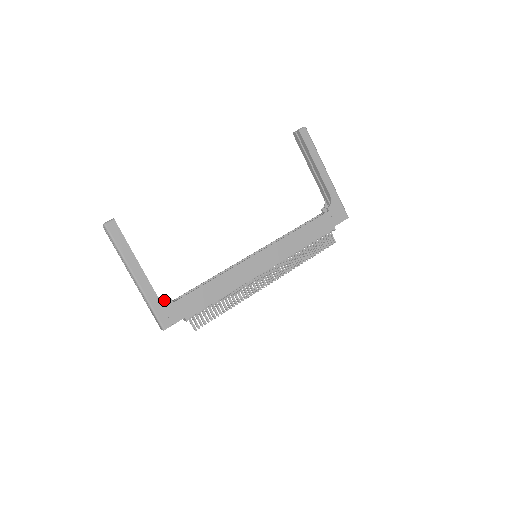
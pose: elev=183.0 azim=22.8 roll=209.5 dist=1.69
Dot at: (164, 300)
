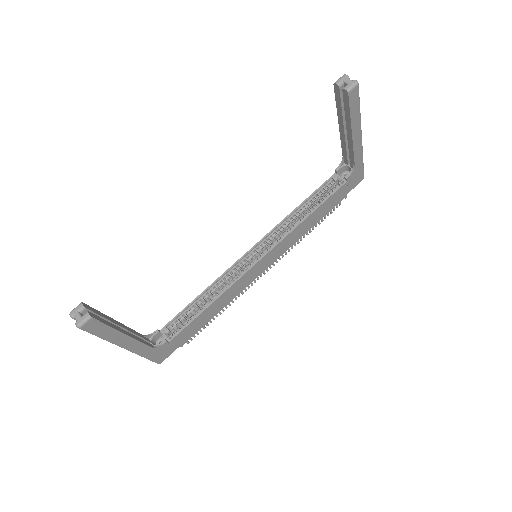
Dot at: (159, 346)
